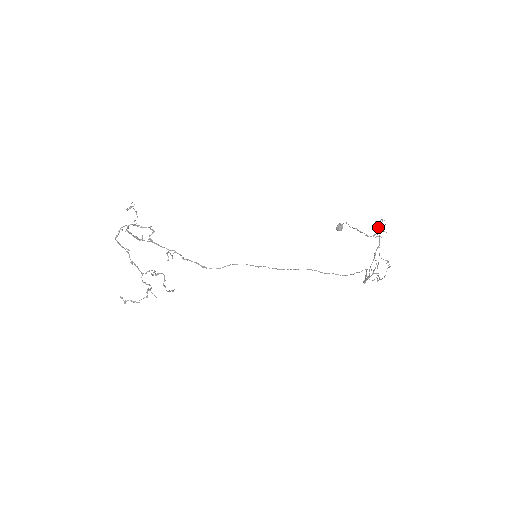
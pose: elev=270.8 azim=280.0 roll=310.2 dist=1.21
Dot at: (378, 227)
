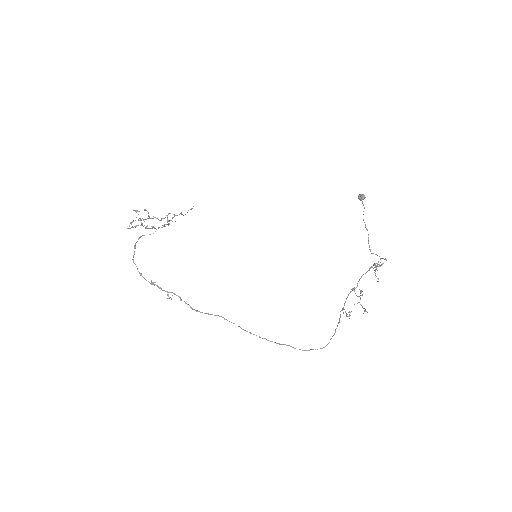
Dot at: occluded
